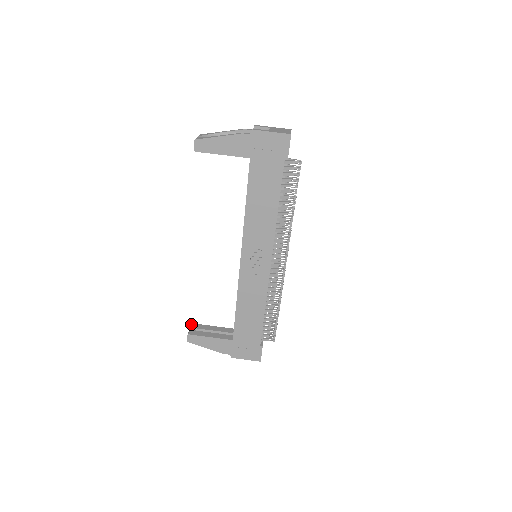
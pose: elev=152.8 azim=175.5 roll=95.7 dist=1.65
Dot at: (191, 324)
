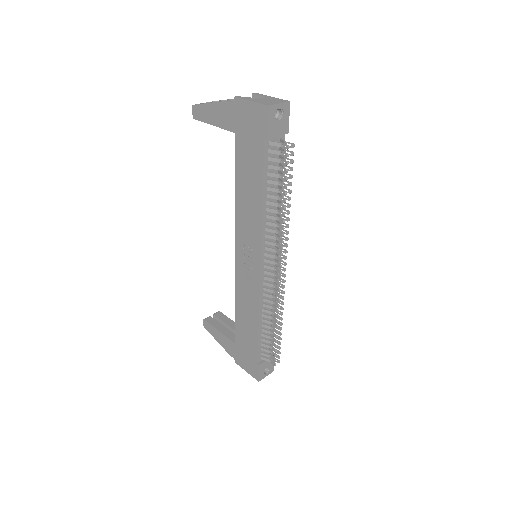
Dot at: occluded
